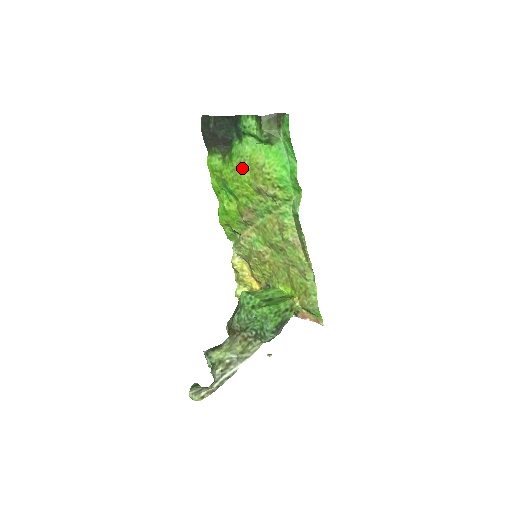
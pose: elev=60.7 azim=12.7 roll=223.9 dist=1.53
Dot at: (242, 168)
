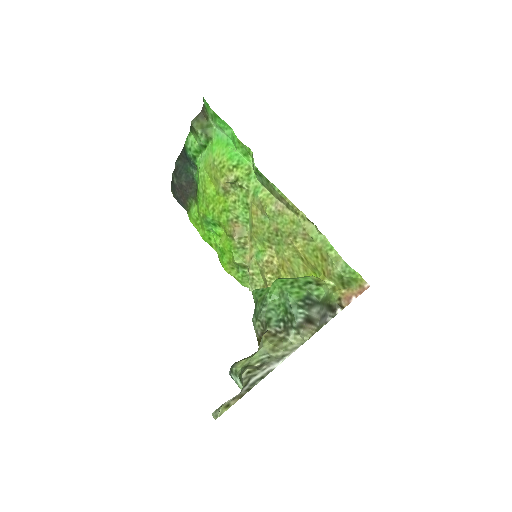
Dot at: (206, 186)
